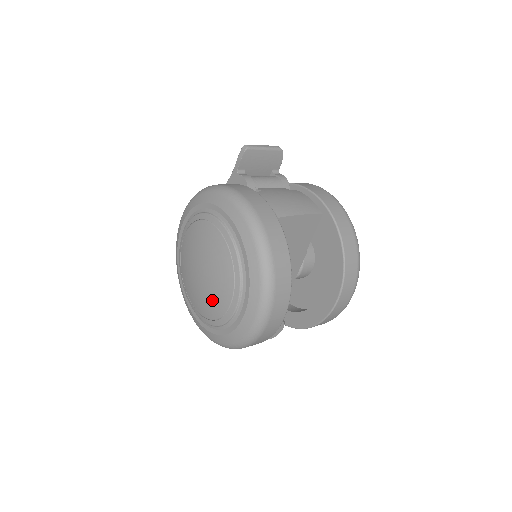
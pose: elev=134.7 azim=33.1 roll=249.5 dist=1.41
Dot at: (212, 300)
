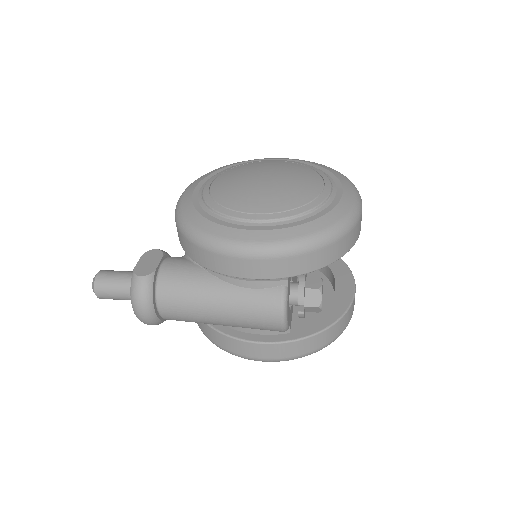
Dot at: (297, 188)
